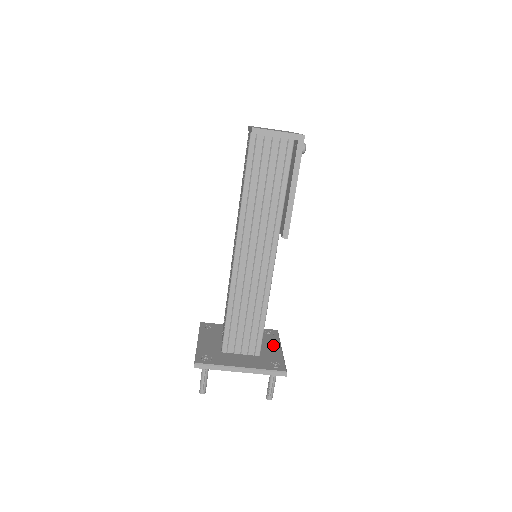
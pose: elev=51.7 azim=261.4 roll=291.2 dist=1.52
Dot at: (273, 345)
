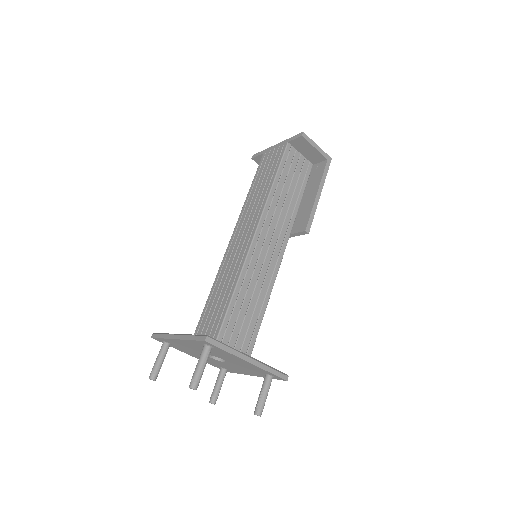
Dot at: occluded
